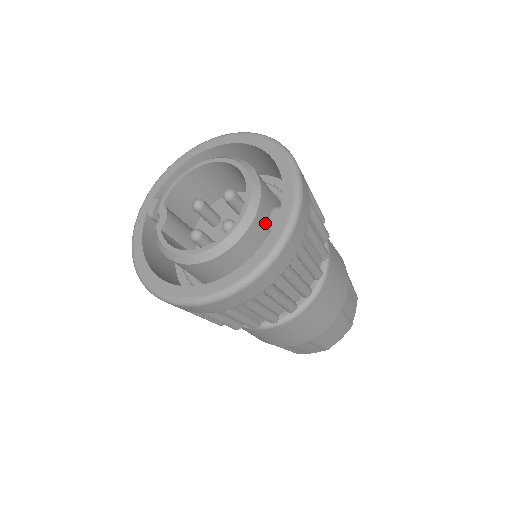
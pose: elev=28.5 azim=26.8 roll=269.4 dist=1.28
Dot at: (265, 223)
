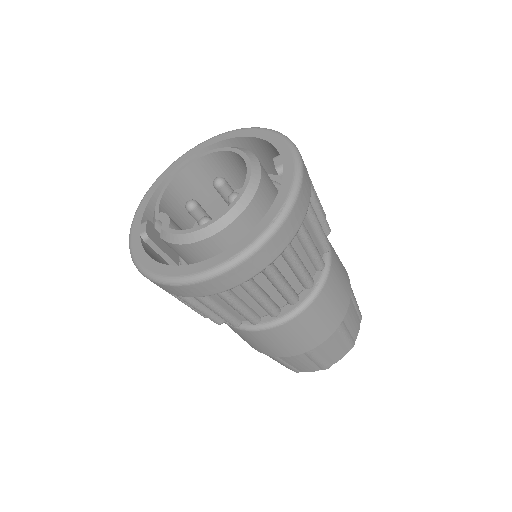
Dot at: (269, 180)
